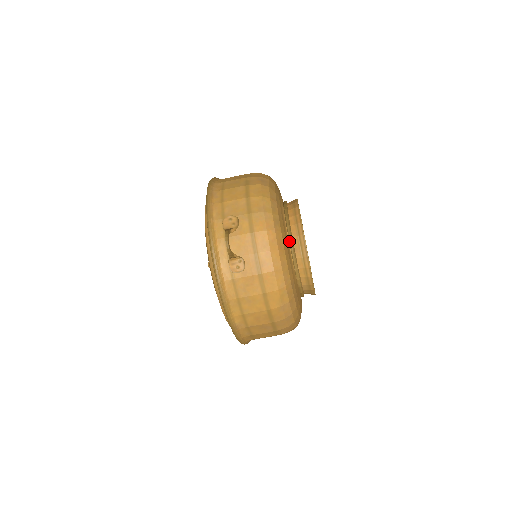
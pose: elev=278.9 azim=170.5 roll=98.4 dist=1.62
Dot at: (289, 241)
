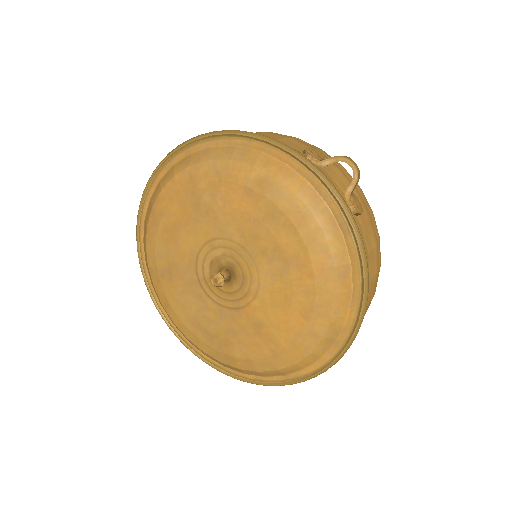
Dot at: occluded
